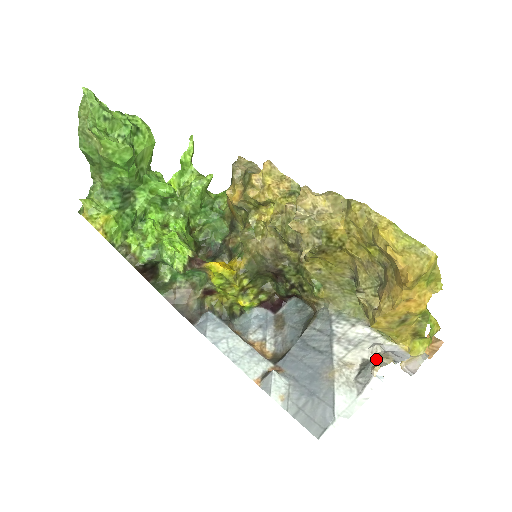
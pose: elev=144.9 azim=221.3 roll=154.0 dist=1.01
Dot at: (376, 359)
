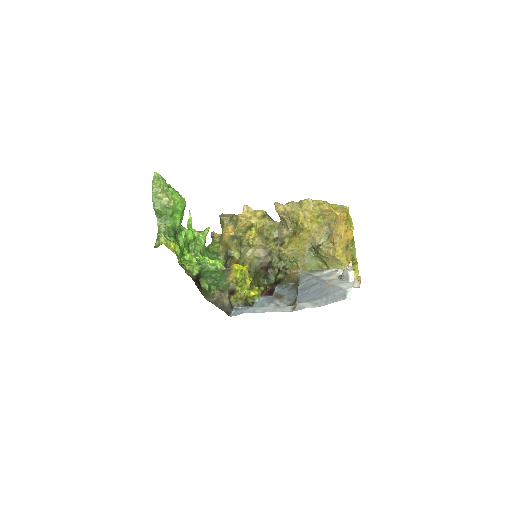
Dot at: (345, 269)
